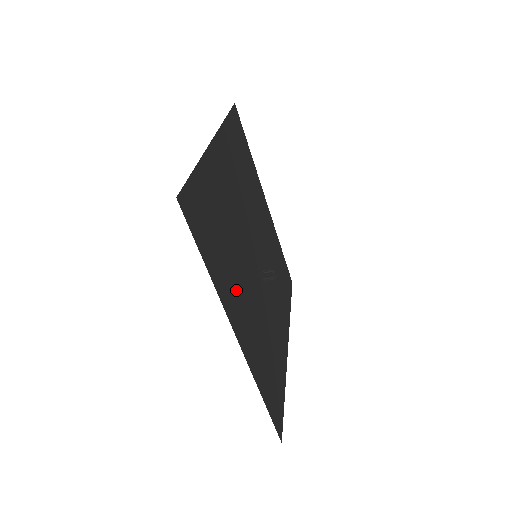
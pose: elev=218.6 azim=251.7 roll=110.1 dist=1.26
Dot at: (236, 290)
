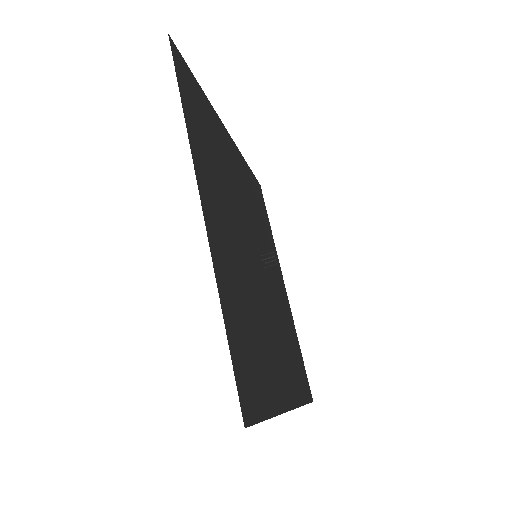
Dot at: (273, 359)
